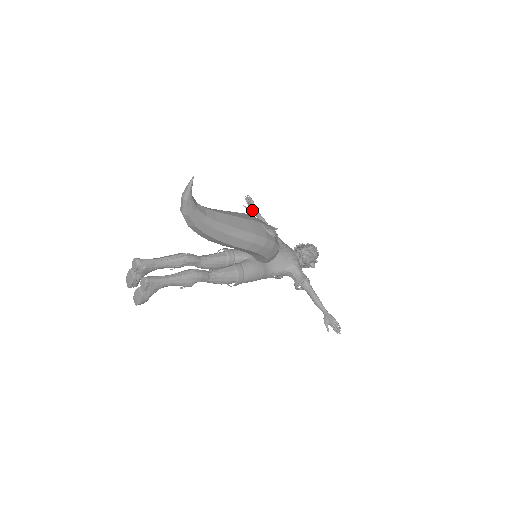
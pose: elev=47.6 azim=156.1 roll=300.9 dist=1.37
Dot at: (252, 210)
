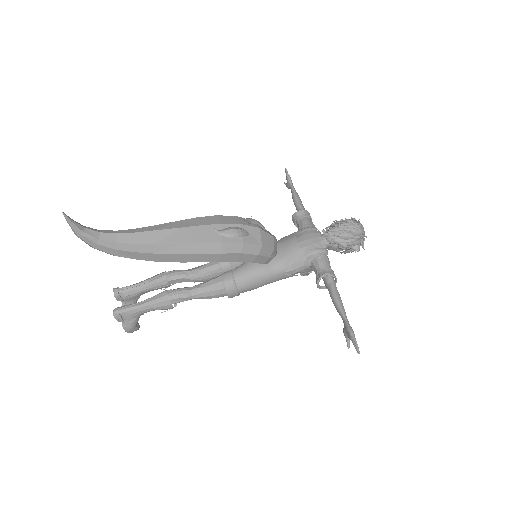
Dot at: (289, 187)
